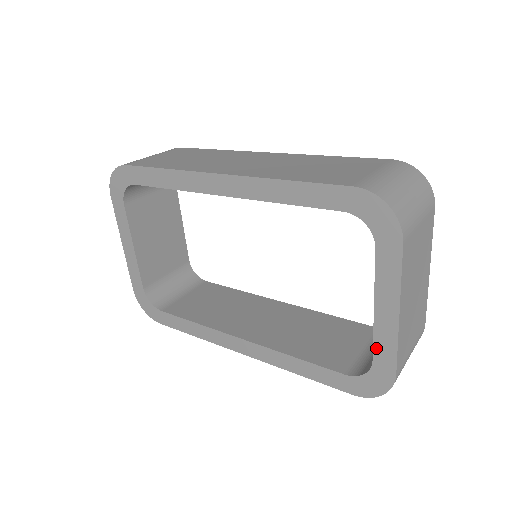
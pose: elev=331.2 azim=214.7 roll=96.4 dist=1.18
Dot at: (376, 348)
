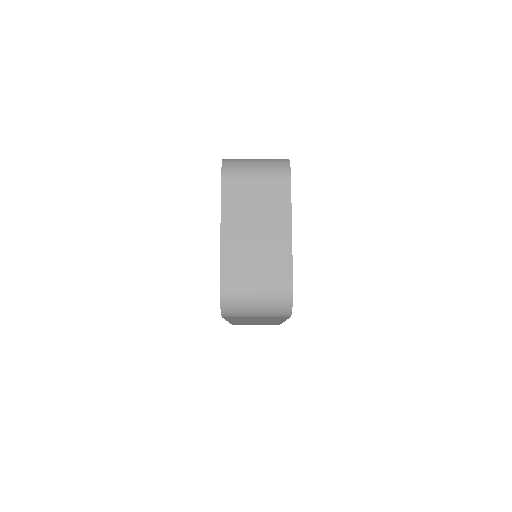
Dot at: occluded
